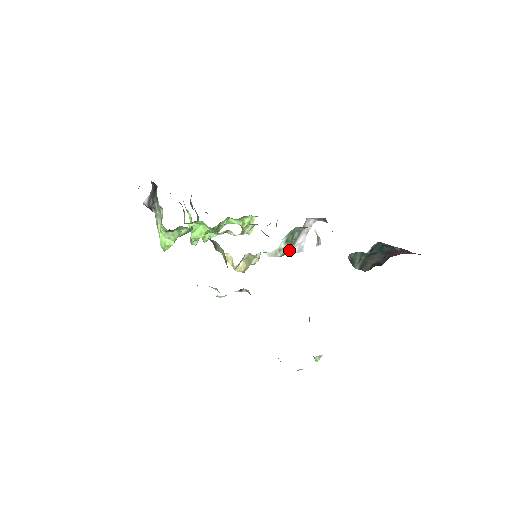
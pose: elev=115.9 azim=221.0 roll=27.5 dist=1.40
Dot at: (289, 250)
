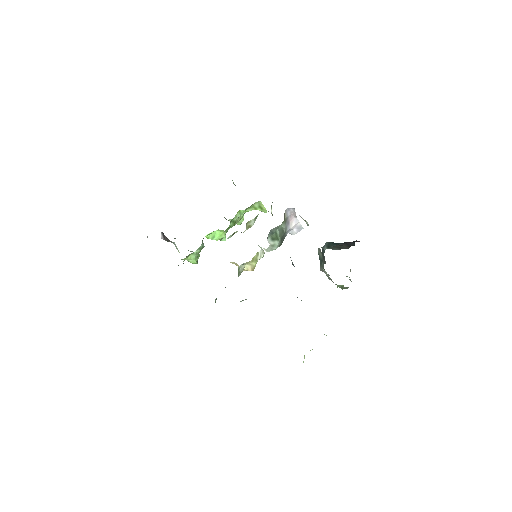
Dot at: (290, 233)
